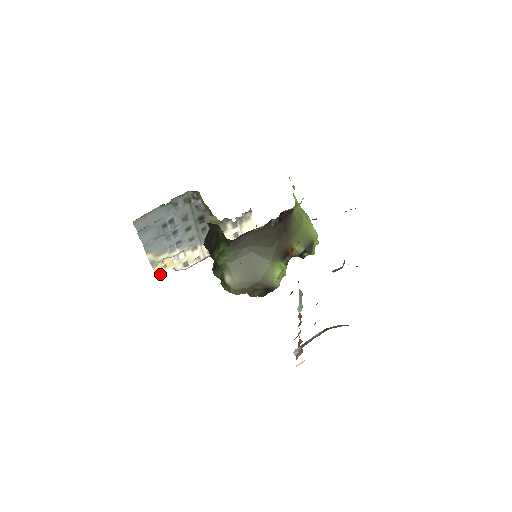
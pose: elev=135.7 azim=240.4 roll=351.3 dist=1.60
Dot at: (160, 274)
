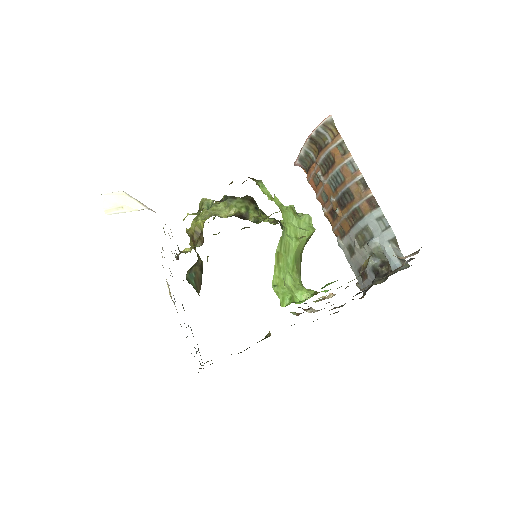
Dot at: (167, 284)
